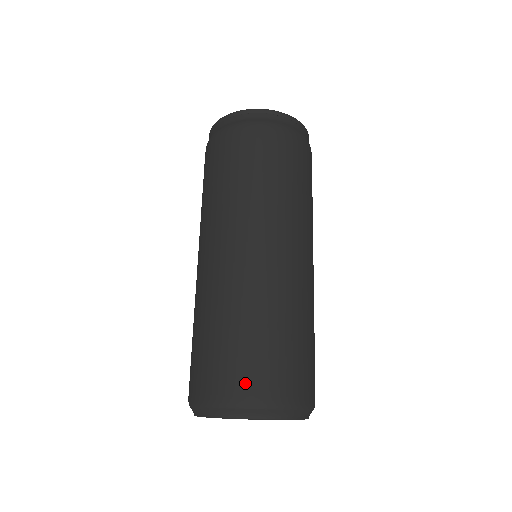
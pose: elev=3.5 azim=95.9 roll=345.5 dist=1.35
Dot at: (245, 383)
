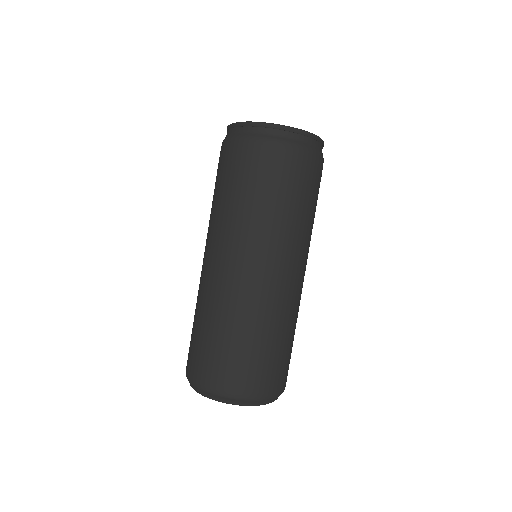
Dot at: (264, 383)
